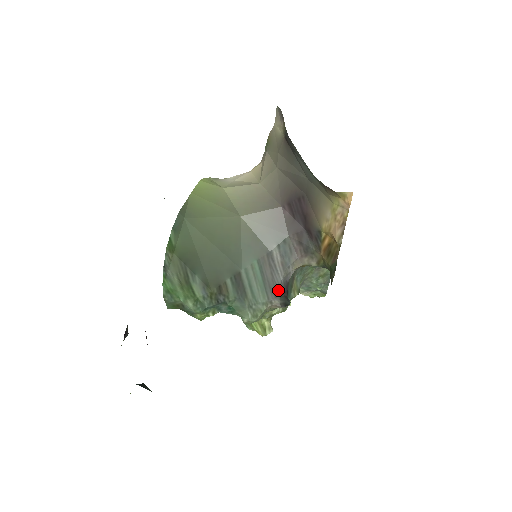
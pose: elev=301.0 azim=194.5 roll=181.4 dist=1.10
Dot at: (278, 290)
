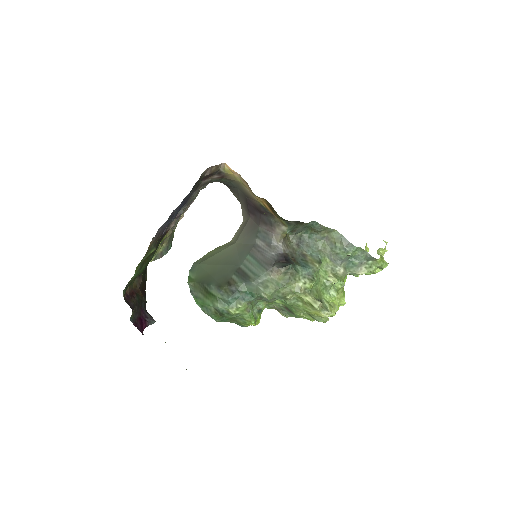
Dot at: (272, 261)
